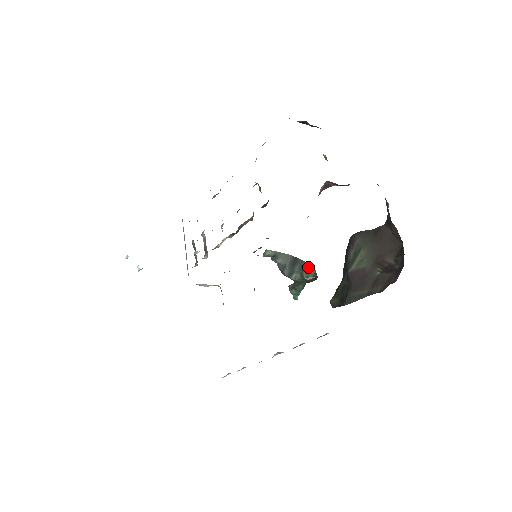
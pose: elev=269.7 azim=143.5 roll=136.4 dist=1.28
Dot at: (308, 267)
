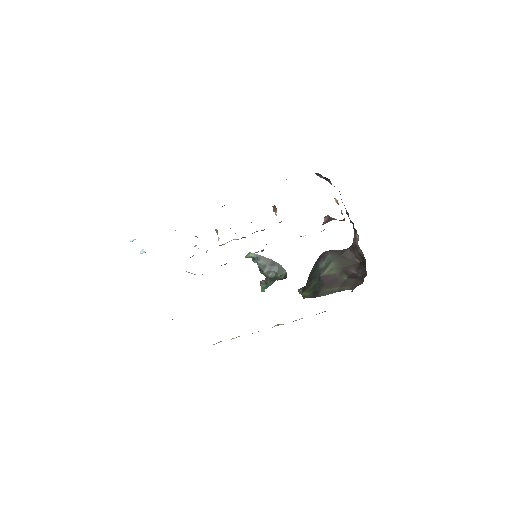
Dot at: (282, 269)
